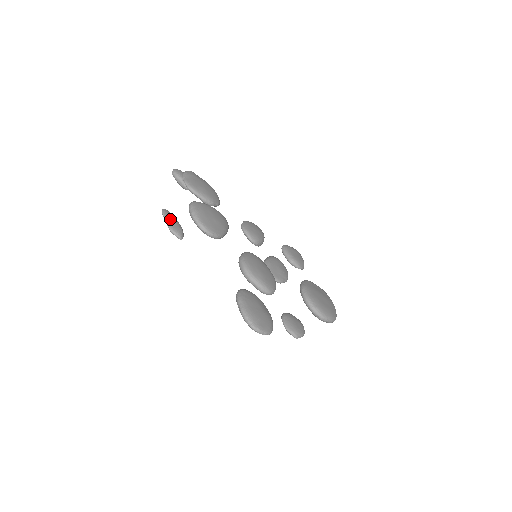
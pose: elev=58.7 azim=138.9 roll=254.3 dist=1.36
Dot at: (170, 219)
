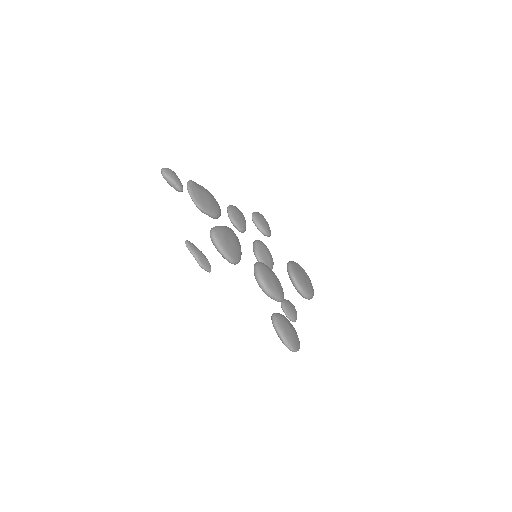
Dot at: (197, 254)
